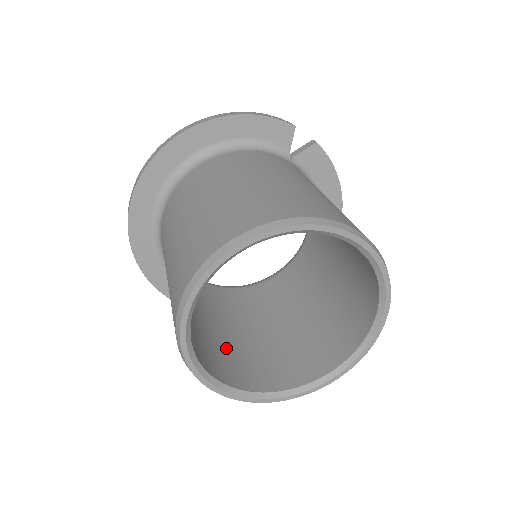
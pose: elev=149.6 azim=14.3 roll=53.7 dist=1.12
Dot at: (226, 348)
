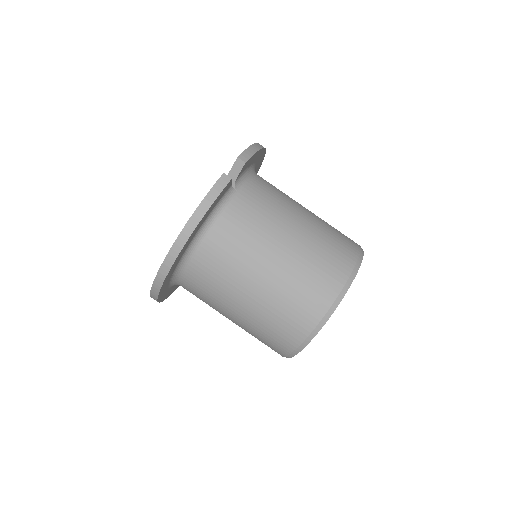
Dot at: occluded
